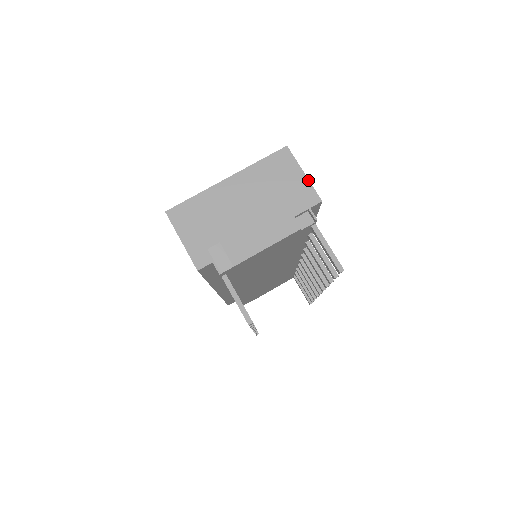
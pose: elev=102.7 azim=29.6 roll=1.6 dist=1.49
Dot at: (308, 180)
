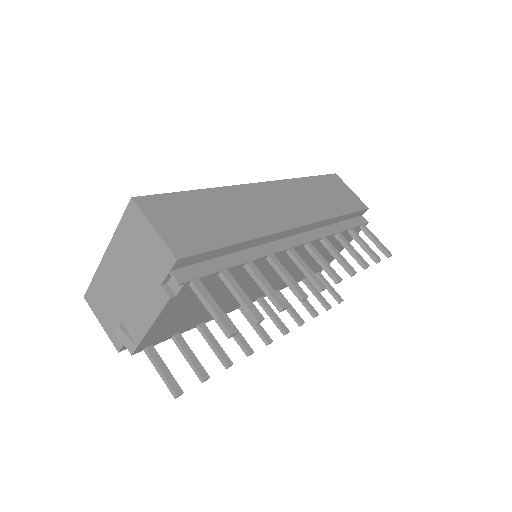
Dot at: (158, 236)
